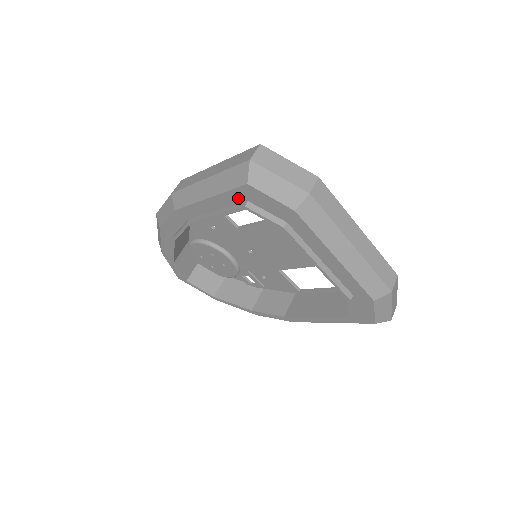
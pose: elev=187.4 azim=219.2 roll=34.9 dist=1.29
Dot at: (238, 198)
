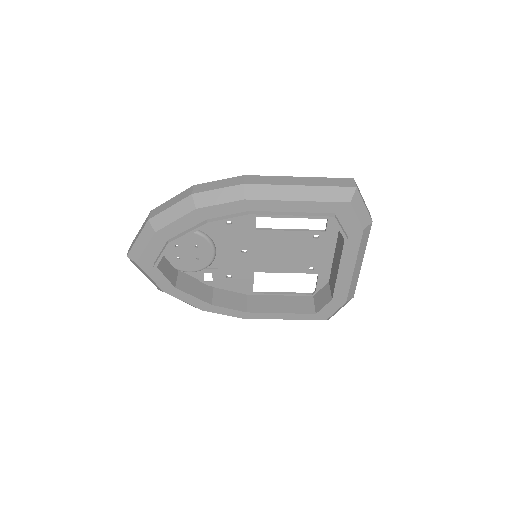
Dot at: (329, 209)
